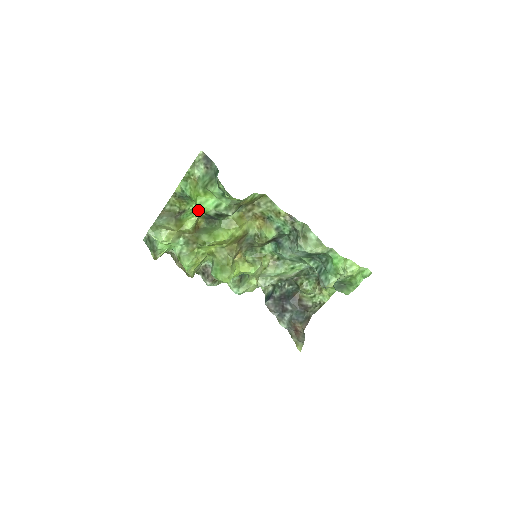
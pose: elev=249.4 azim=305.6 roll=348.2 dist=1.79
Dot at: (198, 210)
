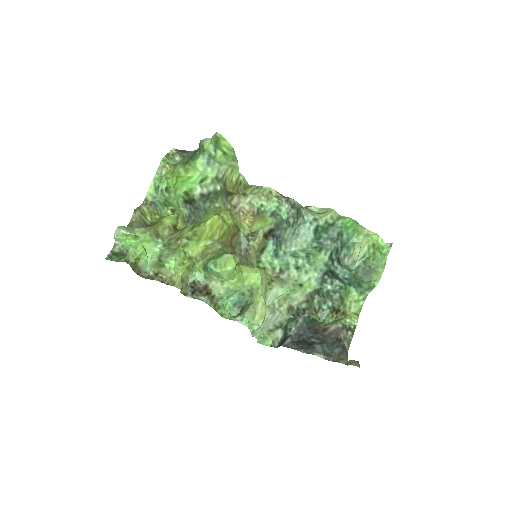
Dot at: (180, 192)
